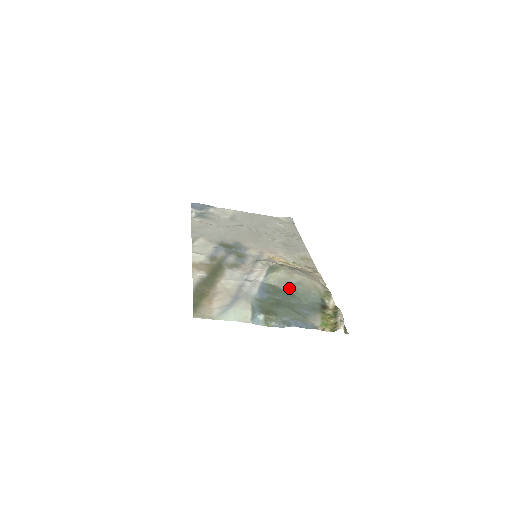
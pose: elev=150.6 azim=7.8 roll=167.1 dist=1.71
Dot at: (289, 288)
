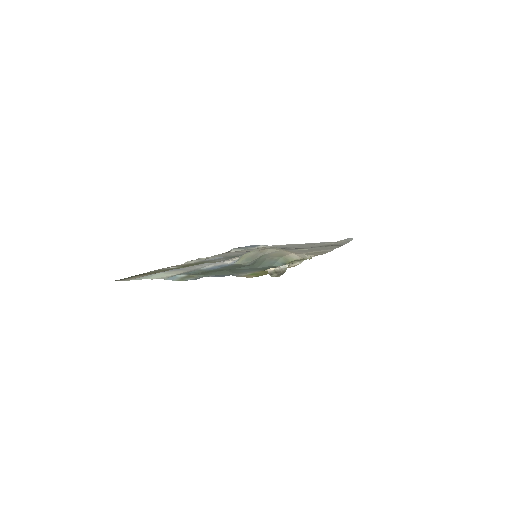
Dot at: (253, 262)
